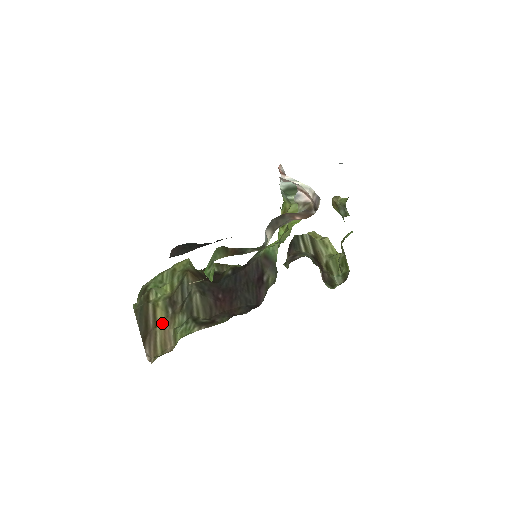
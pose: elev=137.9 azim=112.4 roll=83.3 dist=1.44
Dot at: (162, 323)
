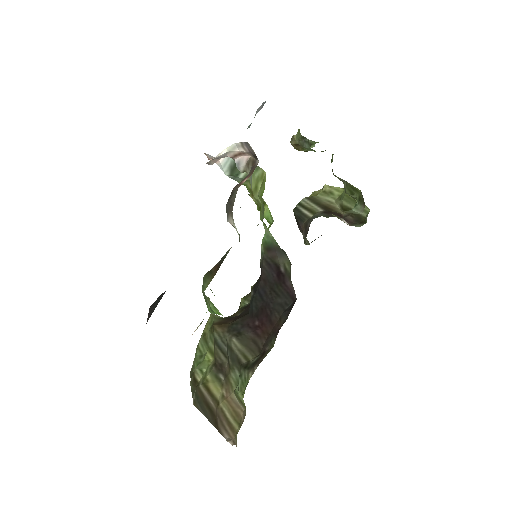
Dot at: (221, 395)
